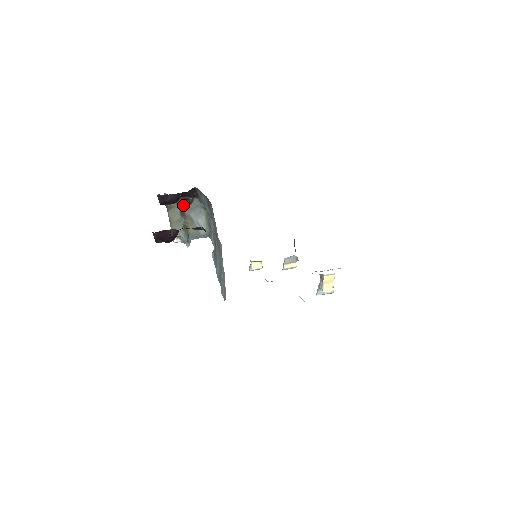
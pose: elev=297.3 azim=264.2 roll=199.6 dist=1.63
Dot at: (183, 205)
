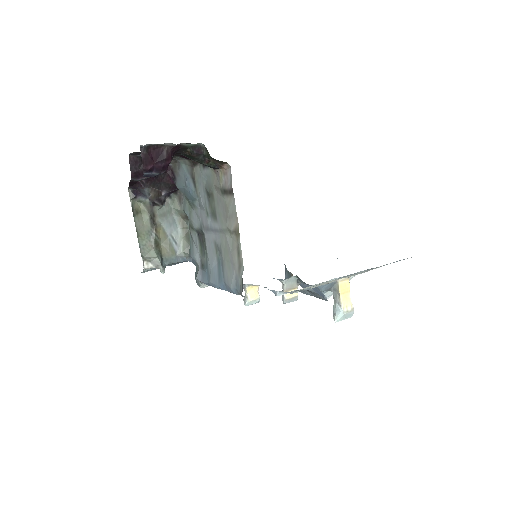
Dot at: (153, 207)
